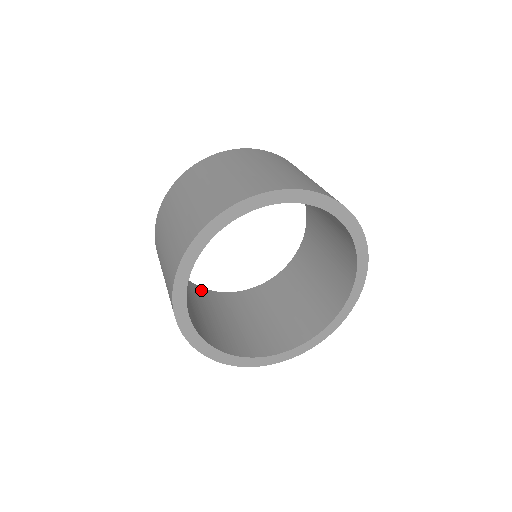
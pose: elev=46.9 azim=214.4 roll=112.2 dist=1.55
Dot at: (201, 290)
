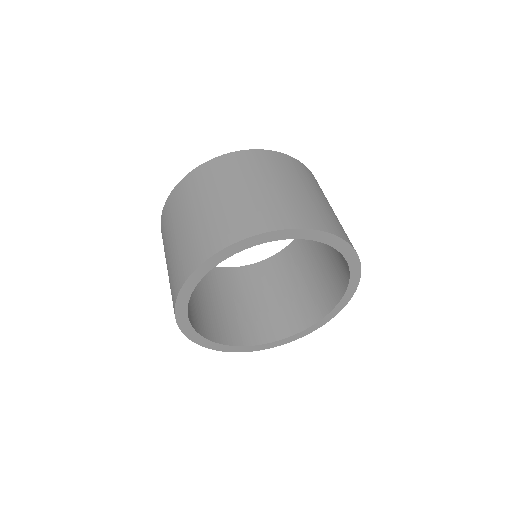
Dot at: (248, 270)
